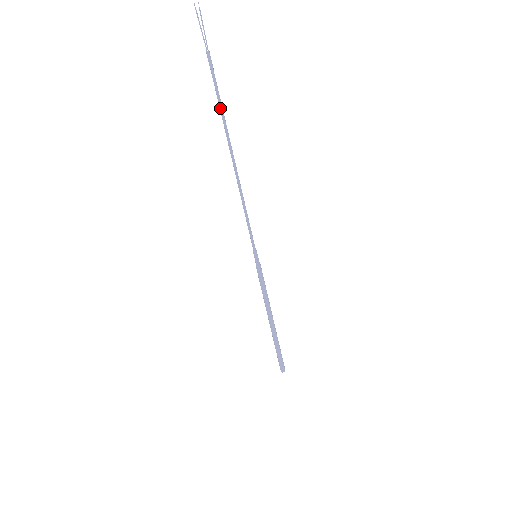
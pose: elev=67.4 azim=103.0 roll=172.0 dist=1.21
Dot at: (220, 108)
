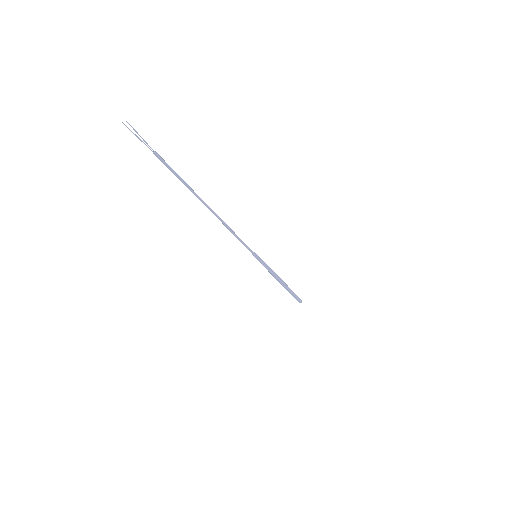
Dot at: (185, 185)
